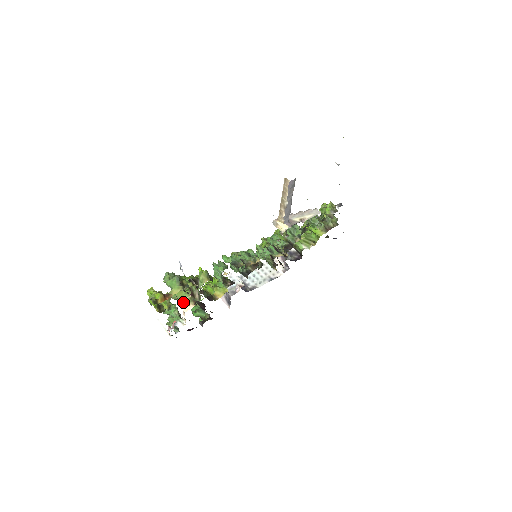
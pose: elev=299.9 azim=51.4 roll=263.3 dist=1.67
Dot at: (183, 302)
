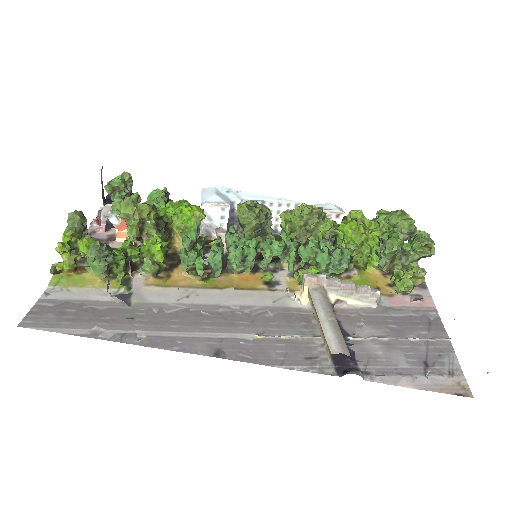
Dot at: (126, 223)
